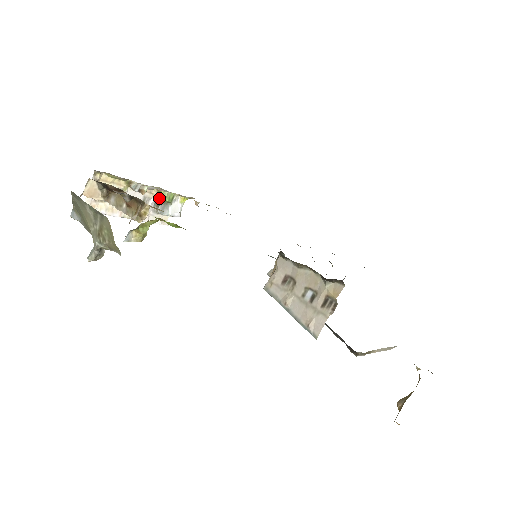
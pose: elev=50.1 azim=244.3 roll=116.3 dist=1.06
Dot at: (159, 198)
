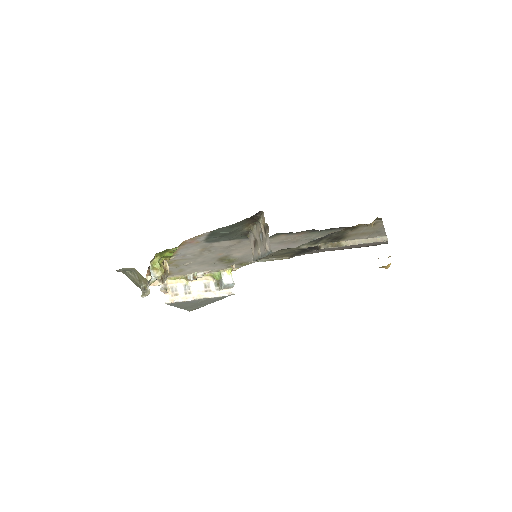
Dot at: (215, 280)
